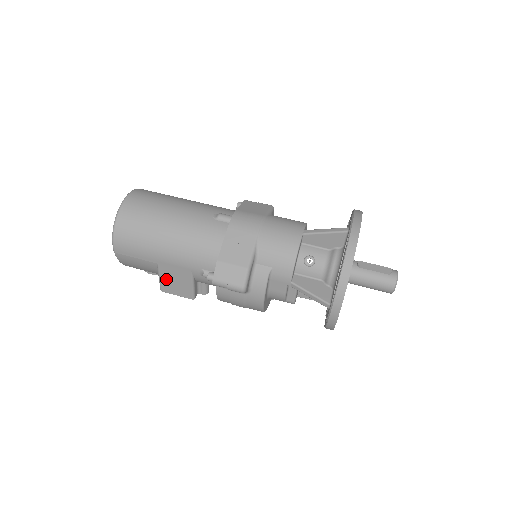
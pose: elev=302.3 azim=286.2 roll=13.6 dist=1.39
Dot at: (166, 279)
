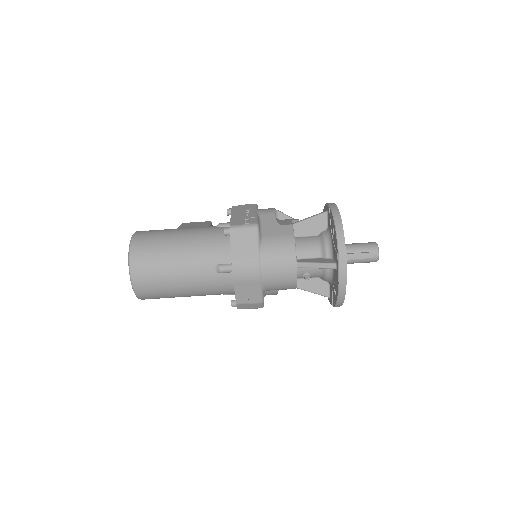
Dot at: occluded
